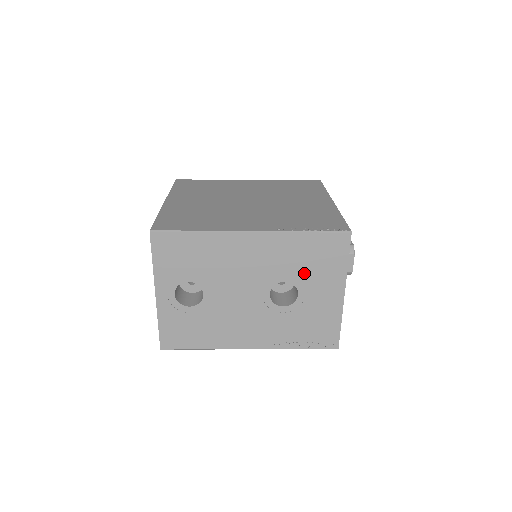
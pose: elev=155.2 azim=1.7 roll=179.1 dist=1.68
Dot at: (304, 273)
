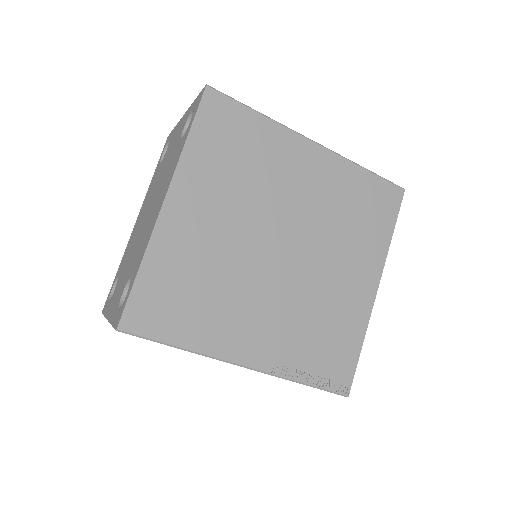
Dot at: occluded
